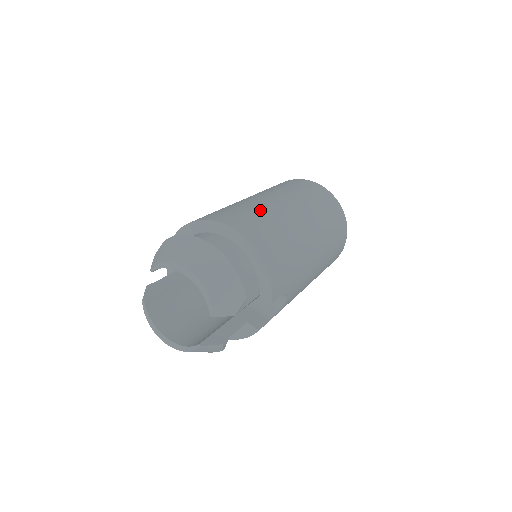
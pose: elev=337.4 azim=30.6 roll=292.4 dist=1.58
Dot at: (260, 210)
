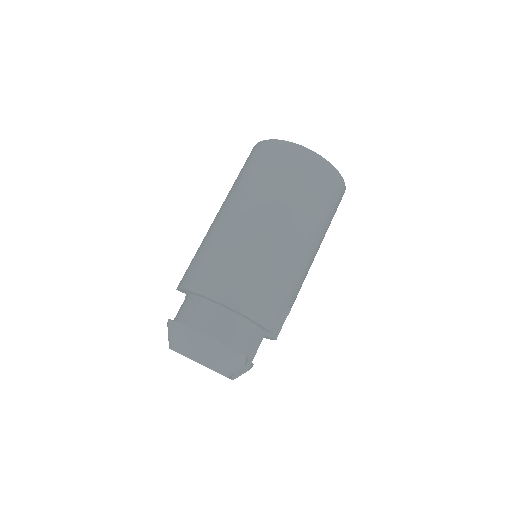
Dot at: (234, 249)
